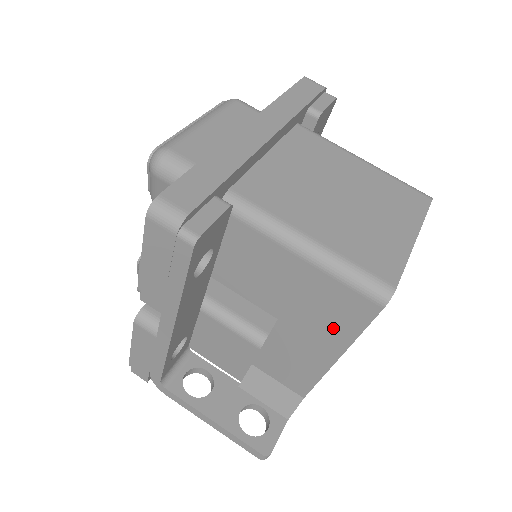
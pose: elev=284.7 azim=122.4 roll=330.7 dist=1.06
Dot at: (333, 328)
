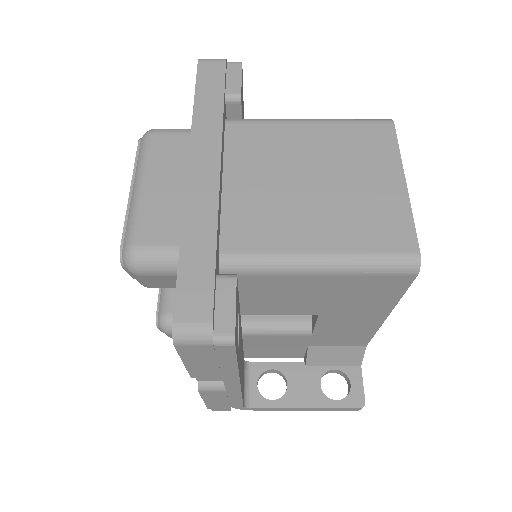
Dot at: (374, 302)
